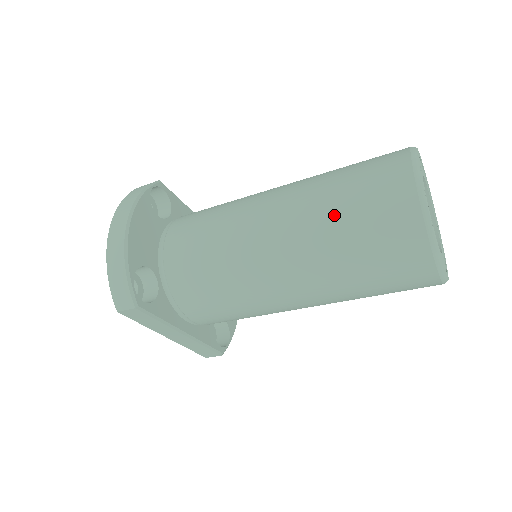
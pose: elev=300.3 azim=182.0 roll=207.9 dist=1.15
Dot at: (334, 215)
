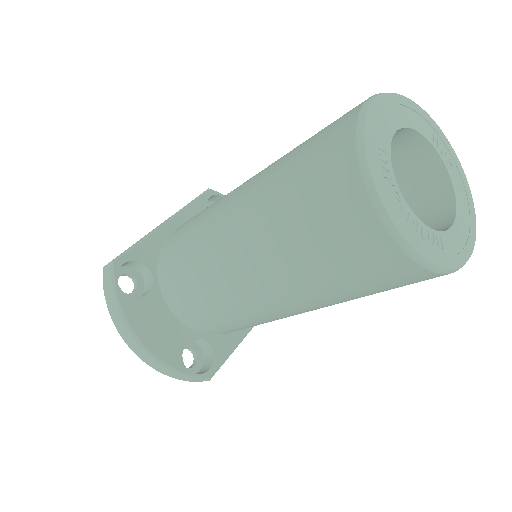
Dot at: (320, 282)
